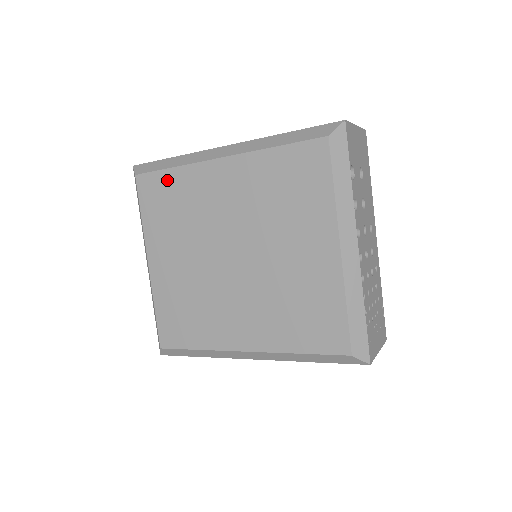
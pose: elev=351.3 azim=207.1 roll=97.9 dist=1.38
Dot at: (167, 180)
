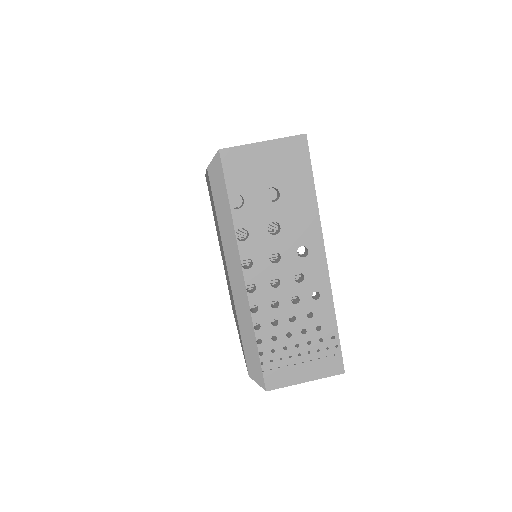
Dot at: occluded
